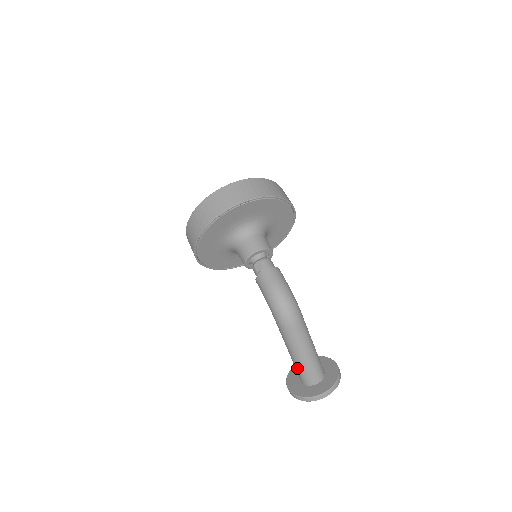
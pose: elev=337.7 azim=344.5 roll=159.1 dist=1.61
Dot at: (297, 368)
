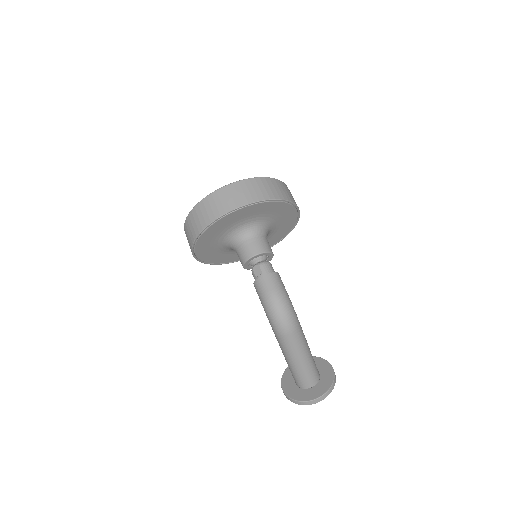
Dot at: (292, 372)
